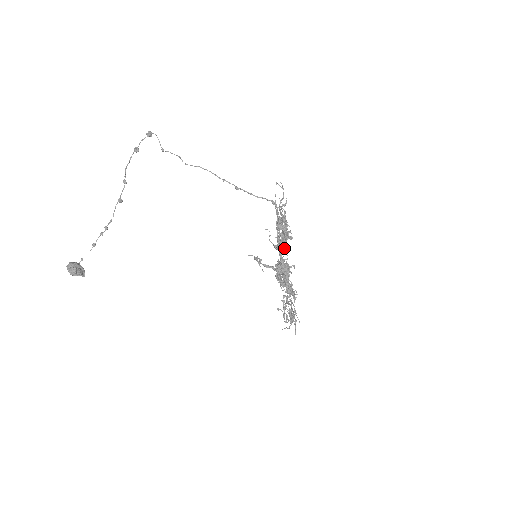
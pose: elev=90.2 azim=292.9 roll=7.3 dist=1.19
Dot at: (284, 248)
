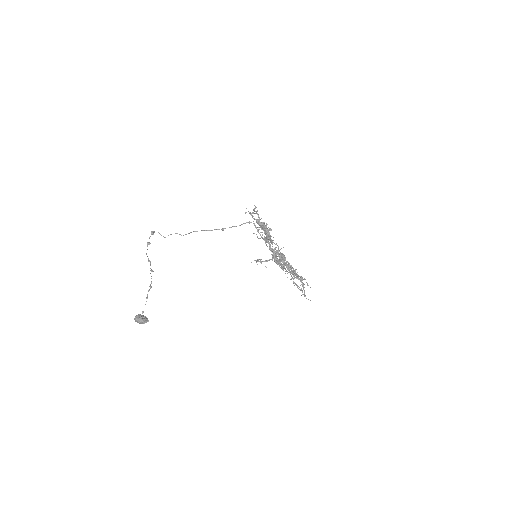
Dot at: (269, 235)
